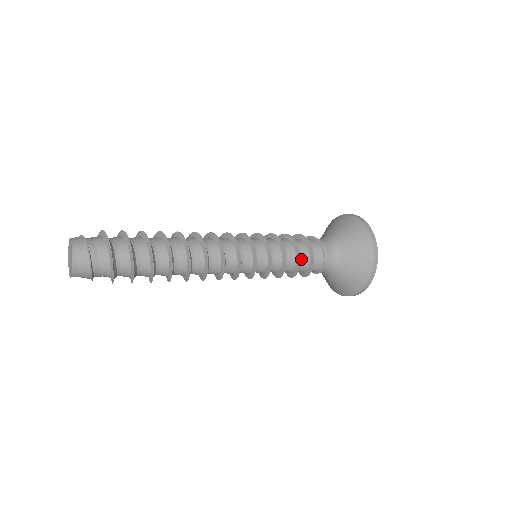
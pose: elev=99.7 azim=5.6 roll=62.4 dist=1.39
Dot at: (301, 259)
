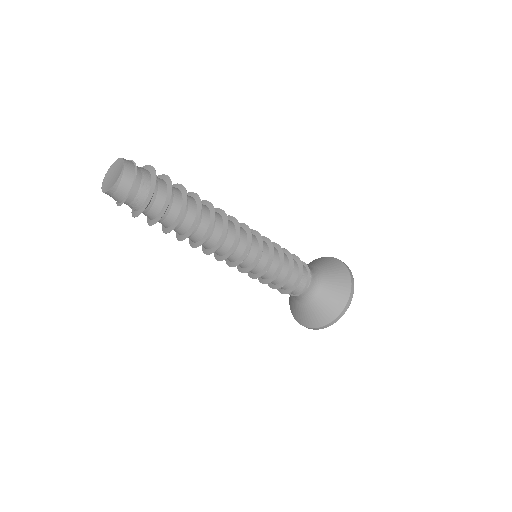
Dot at: occluded
